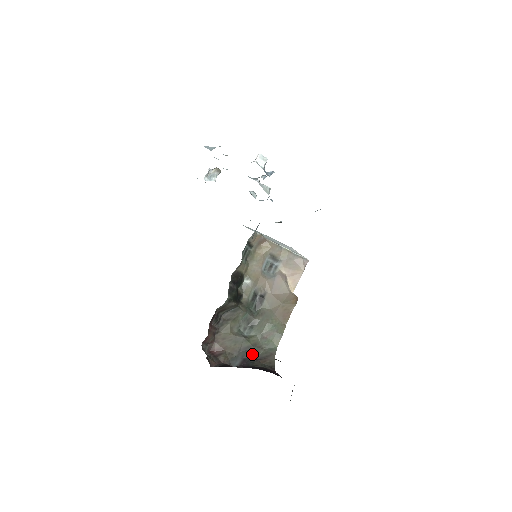
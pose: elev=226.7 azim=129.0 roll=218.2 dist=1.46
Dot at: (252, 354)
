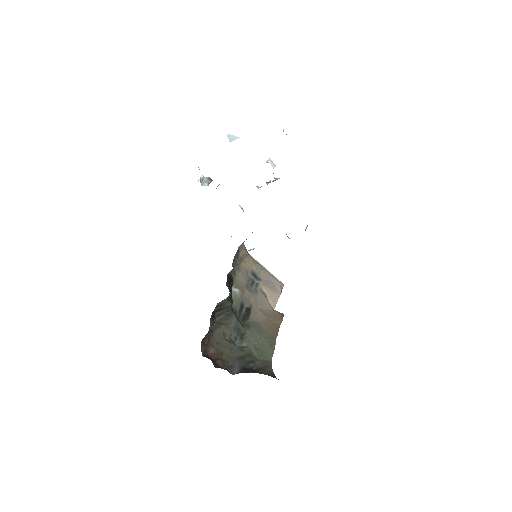
Dot at: (249, 364)
